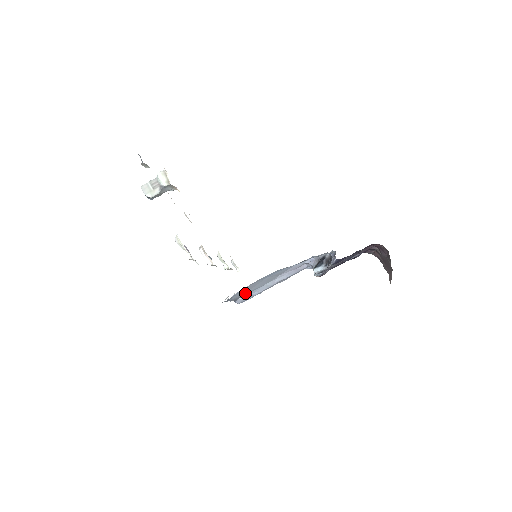
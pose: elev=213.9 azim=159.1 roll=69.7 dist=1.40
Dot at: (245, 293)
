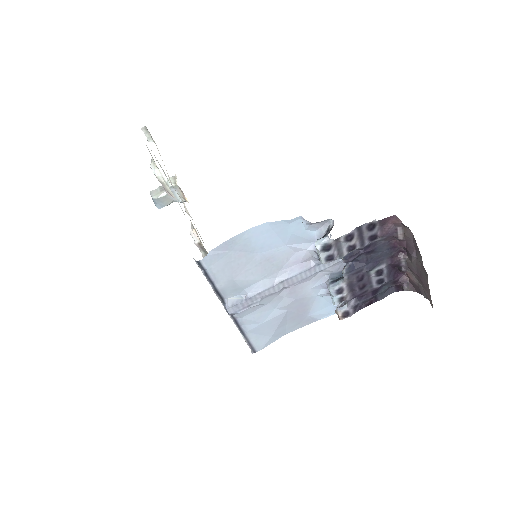
Dot at: (235, 284)
